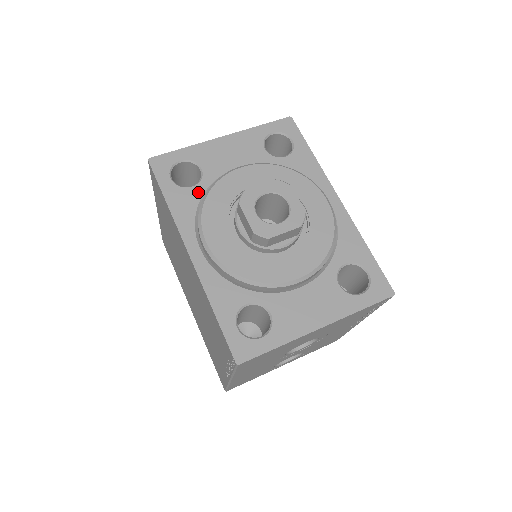
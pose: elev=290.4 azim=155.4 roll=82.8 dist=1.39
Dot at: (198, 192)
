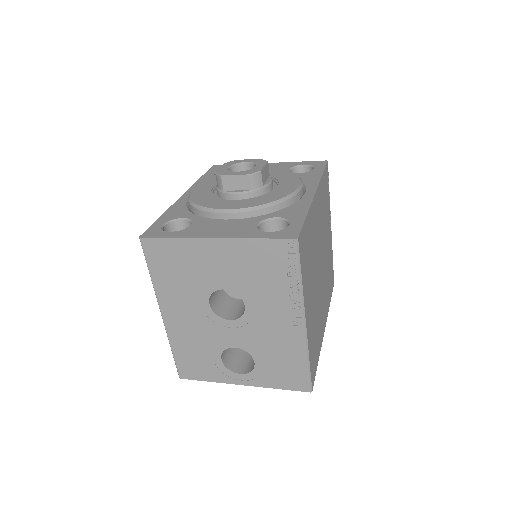
Dot at: occluded
